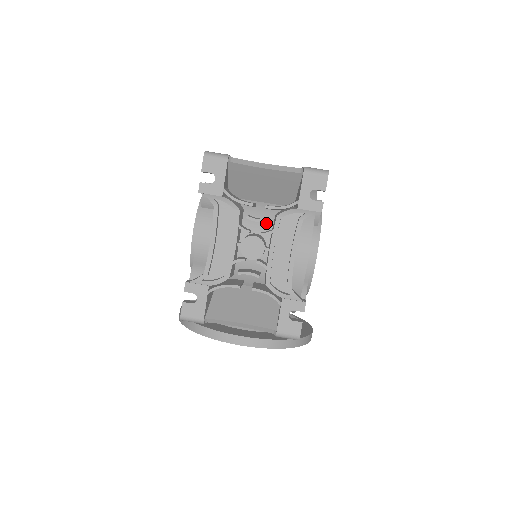
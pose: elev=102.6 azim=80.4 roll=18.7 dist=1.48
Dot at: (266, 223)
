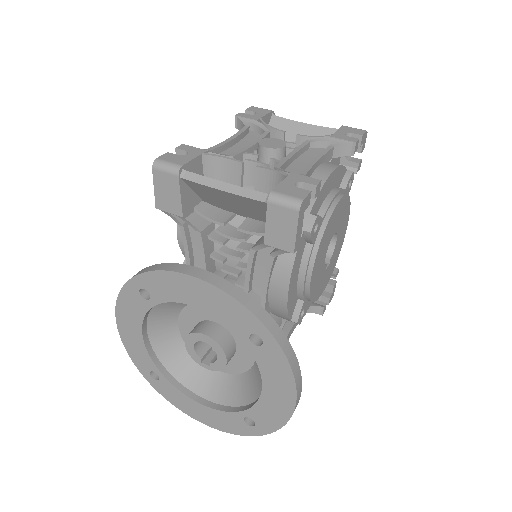
Dot at: occluded
